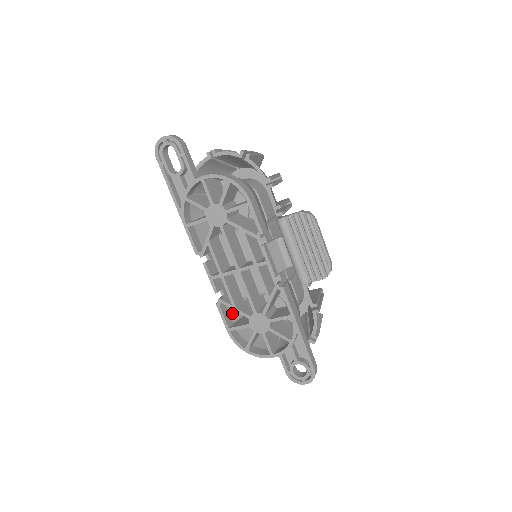
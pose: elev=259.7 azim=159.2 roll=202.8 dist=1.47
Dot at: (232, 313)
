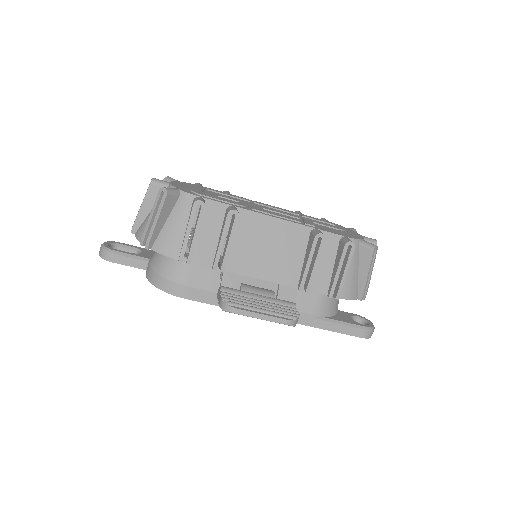
Dot at: occluded
